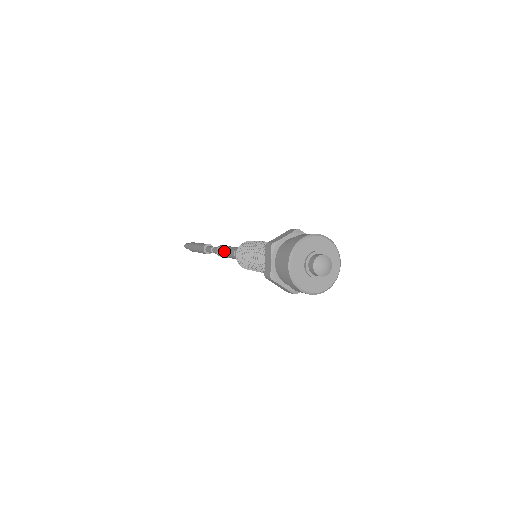
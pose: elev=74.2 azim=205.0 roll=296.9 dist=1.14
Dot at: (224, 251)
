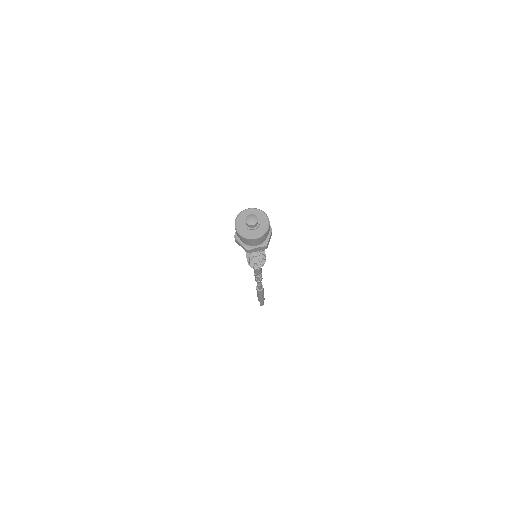
Dot at: occluded
